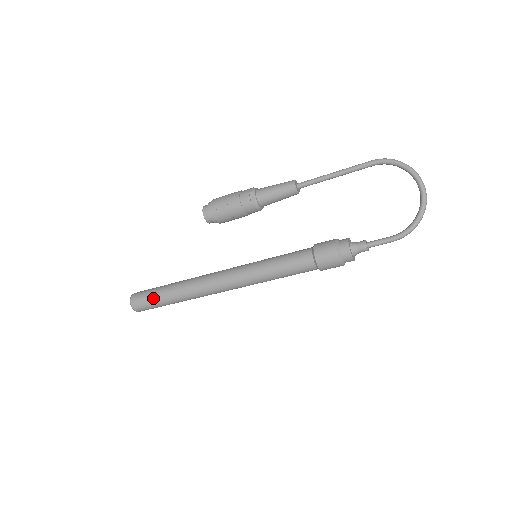
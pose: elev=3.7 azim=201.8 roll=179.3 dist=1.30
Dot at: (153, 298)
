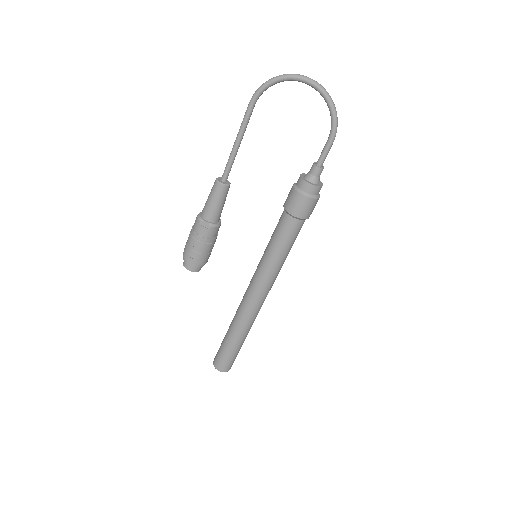
Dot at: (228, 354)
